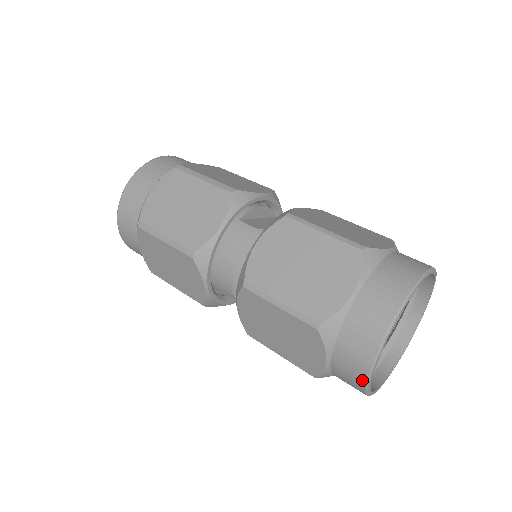
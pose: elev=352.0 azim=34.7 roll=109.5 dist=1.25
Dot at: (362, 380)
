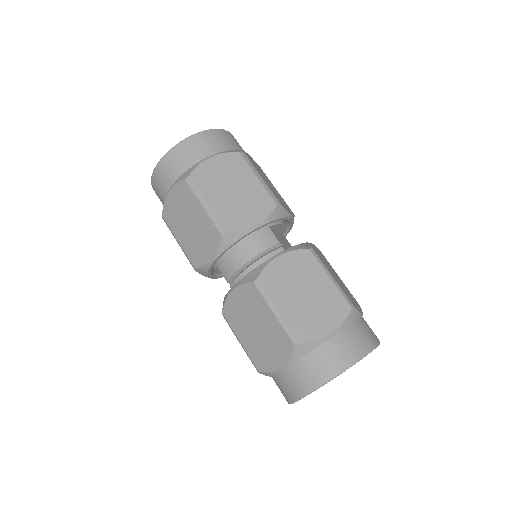
Dot at: (300, 393)
